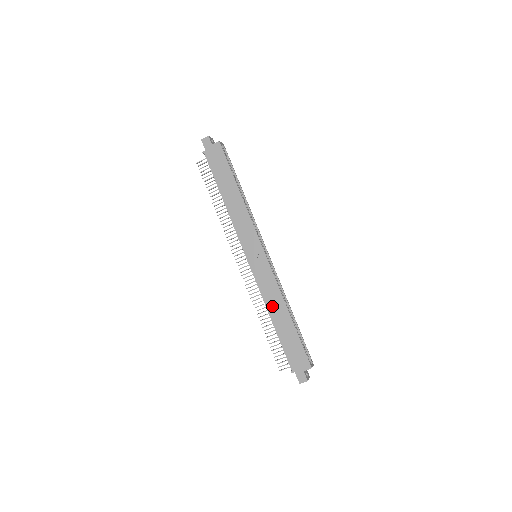
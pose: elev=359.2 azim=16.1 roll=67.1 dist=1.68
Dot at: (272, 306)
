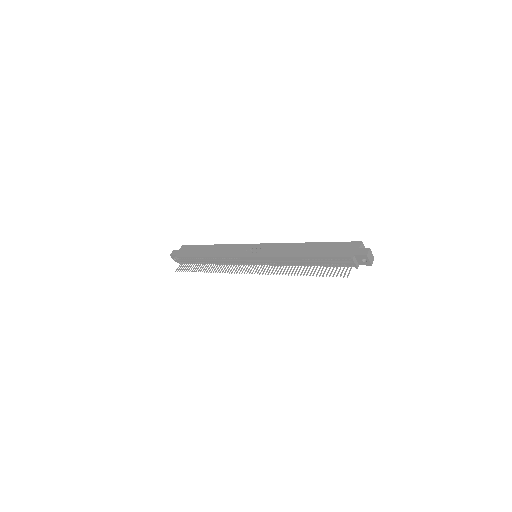
Dot at: (293, 253)
